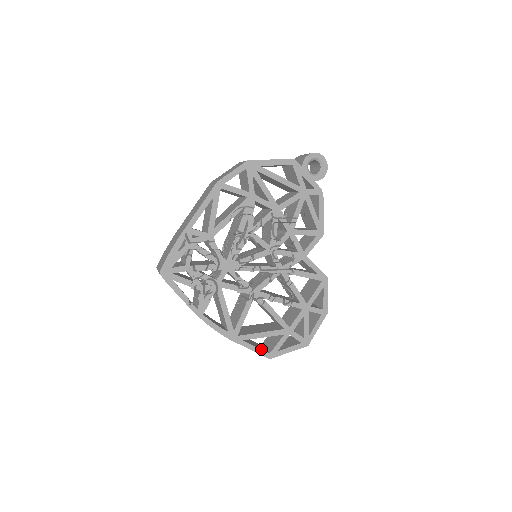
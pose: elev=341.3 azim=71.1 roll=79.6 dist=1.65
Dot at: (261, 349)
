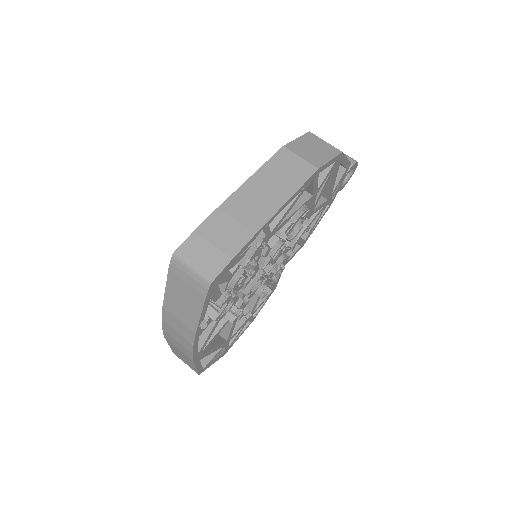
Dot at: occluded
